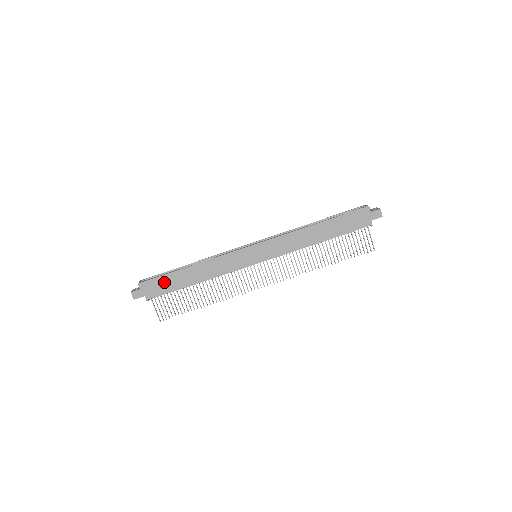
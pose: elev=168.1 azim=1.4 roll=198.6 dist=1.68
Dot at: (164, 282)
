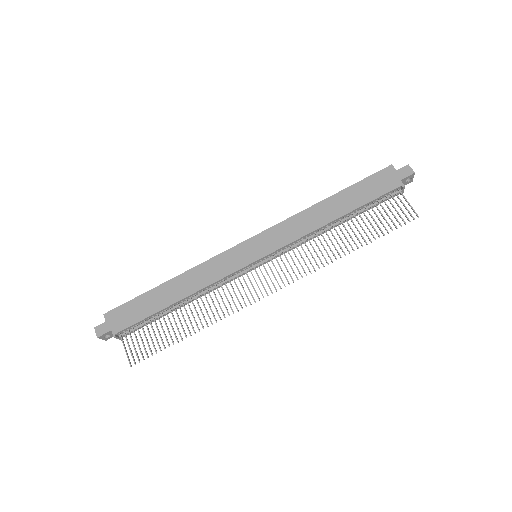
Dot at: (137, 307)
